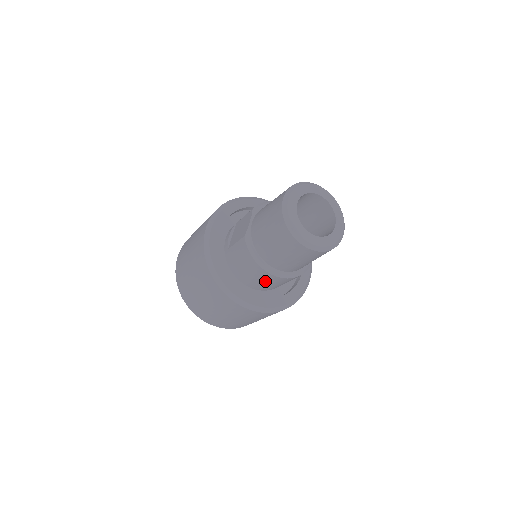
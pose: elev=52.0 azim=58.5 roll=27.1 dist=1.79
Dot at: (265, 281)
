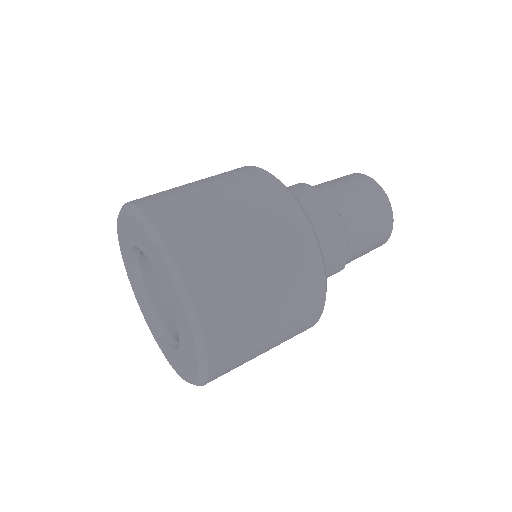
Dot at: (319, 225)
